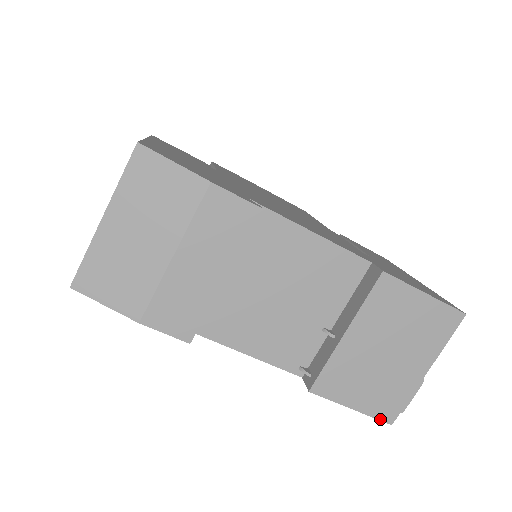
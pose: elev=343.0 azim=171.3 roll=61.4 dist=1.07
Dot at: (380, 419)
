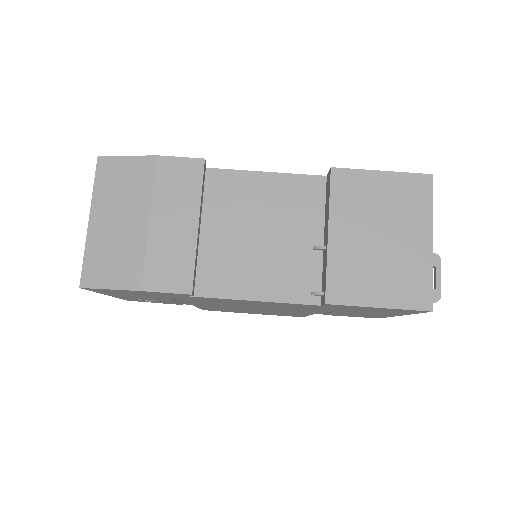
Dot at: (416, 309)
